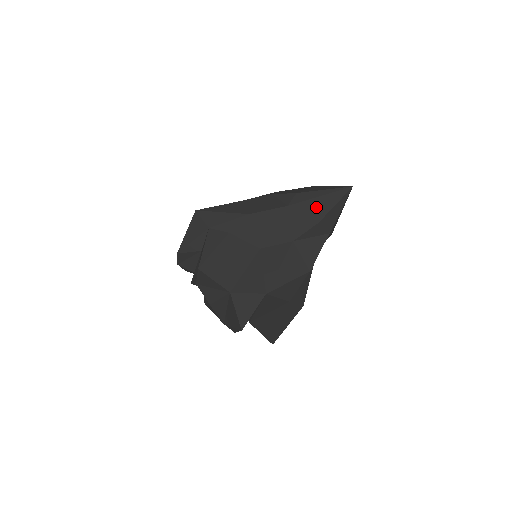
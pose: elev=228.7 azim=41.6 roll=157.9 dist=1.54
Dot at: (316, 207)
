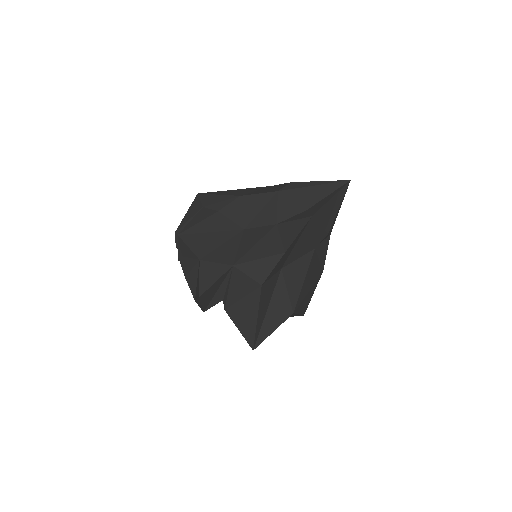
Dot at: (307, 195)
